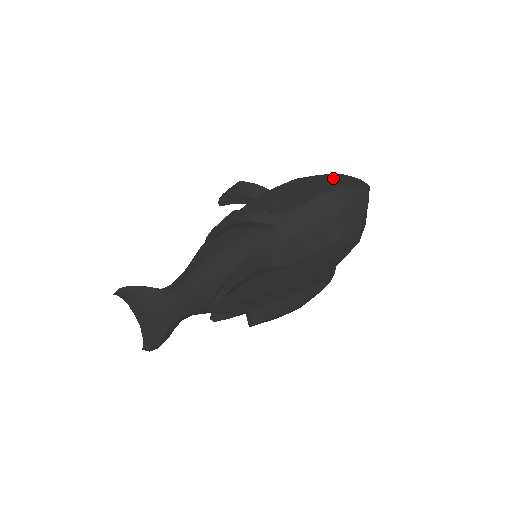
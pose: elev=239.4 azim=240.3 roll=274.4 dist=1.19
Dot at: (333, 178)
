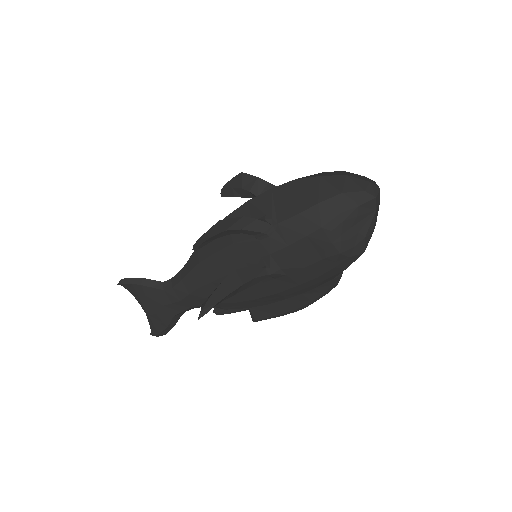
Dot at: (336, 181)
